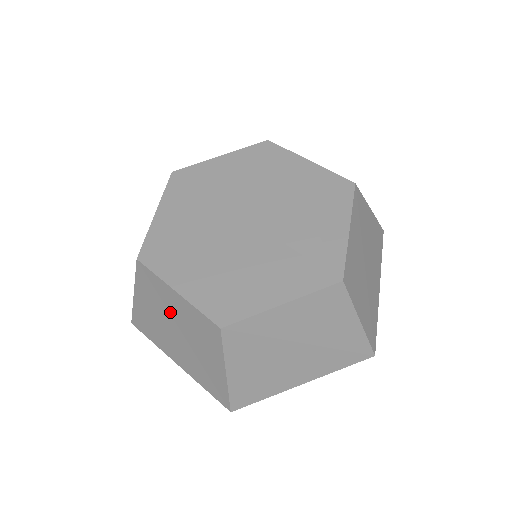
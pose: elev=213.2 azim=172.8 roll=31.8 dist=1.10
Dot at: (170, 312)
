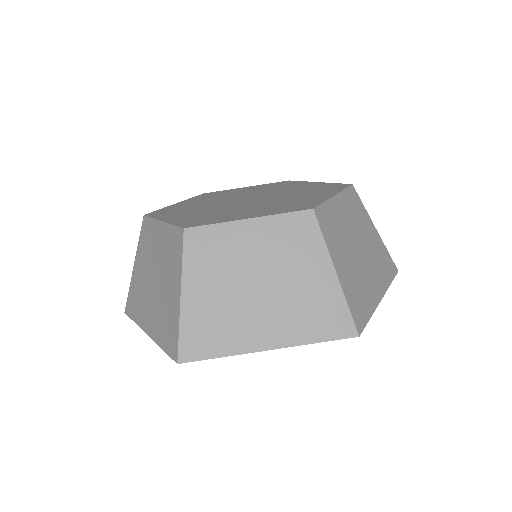
Dot at: (154, 257)
